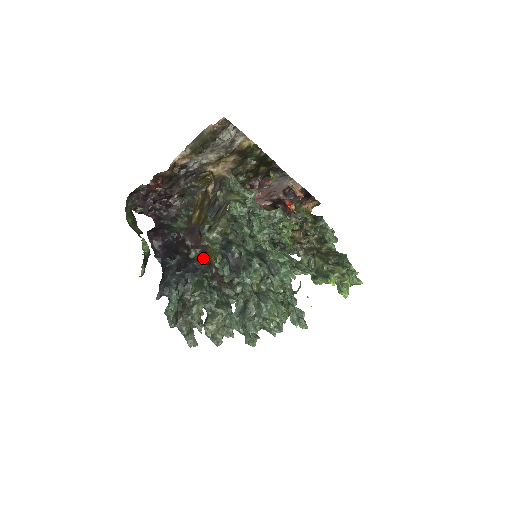
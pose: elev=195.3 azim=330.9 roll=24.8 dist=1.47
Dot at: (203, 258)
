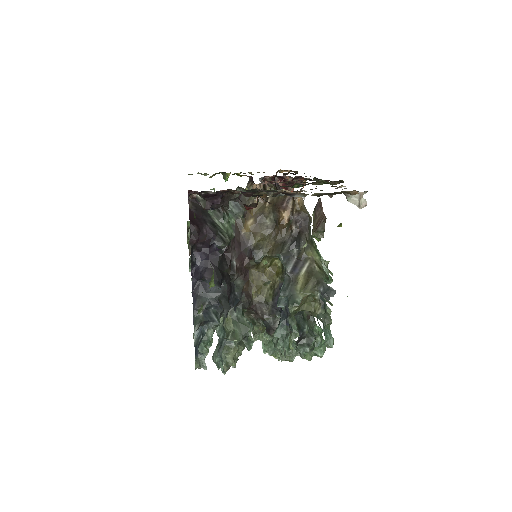
Dot at: (244, 287)
